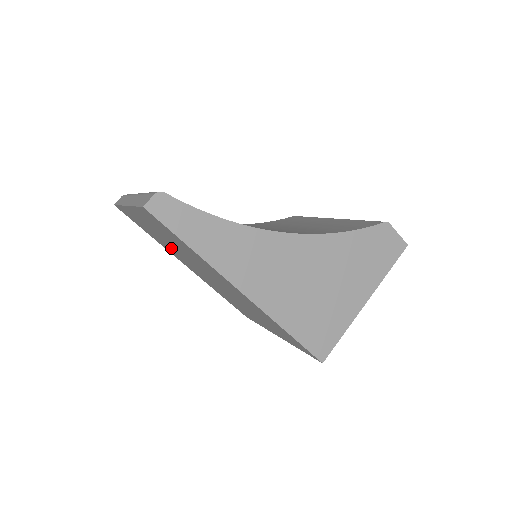
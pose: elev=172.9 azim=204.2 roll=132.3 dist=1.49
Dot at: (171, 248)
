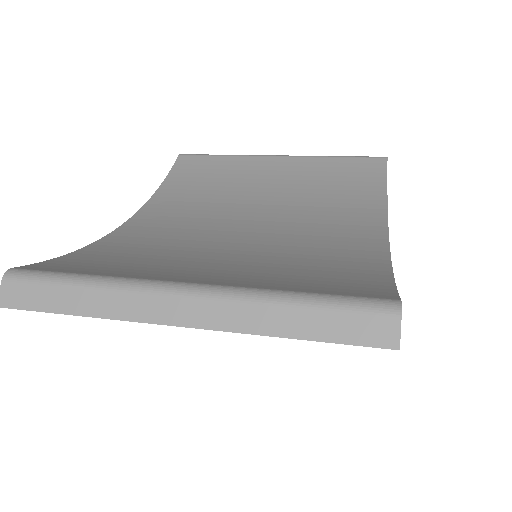
Dot at: occluded
